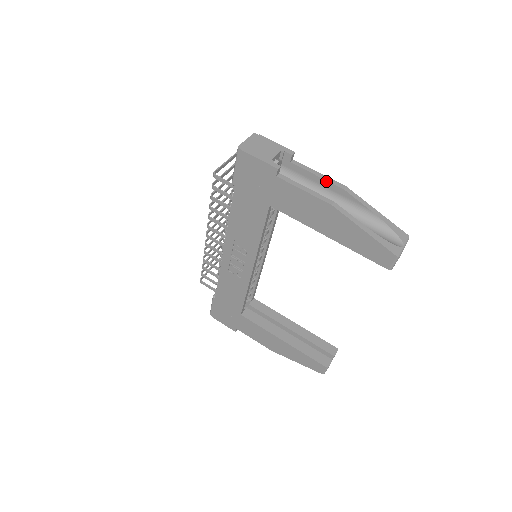
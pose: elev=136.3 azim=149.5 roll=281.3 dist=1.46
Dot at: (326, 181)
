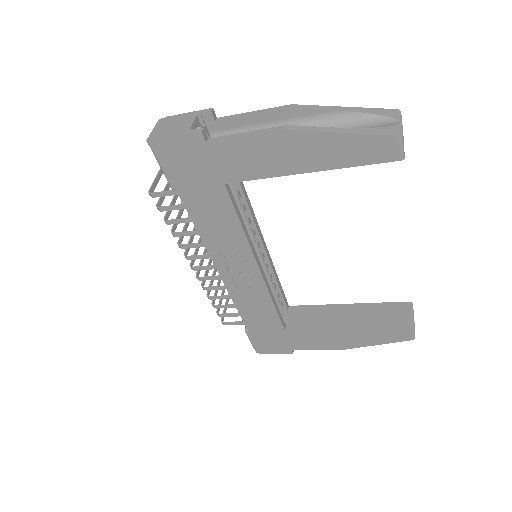
Dot at: (266, 114)
